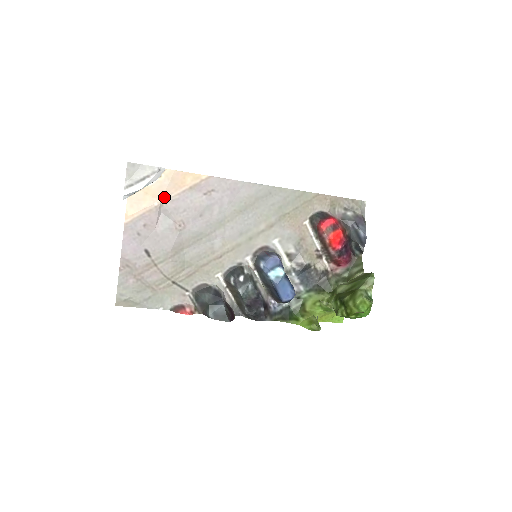
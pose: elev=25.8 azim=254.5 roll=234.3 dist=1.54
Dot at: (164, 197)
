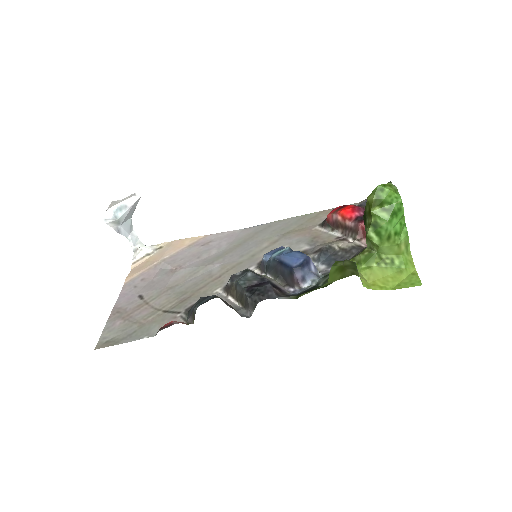
Dot at: (163, 257)
